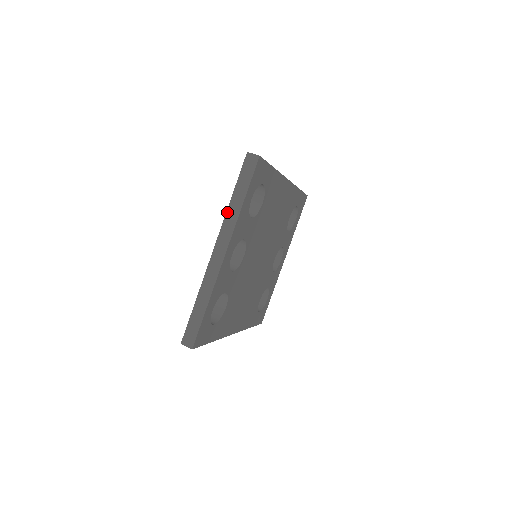
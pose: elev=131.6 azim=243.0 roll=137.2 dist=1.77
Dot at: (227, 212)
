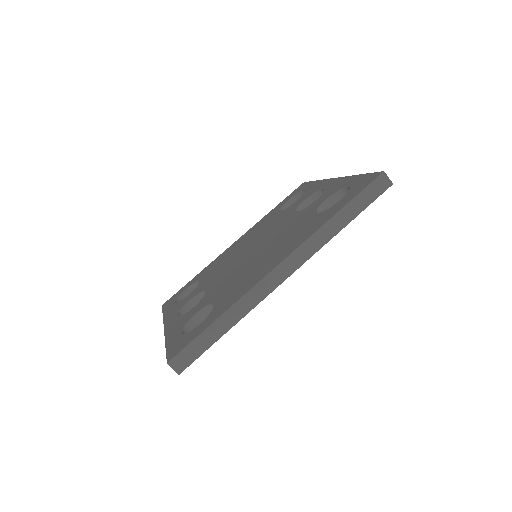
Dot at: (165, 340)
